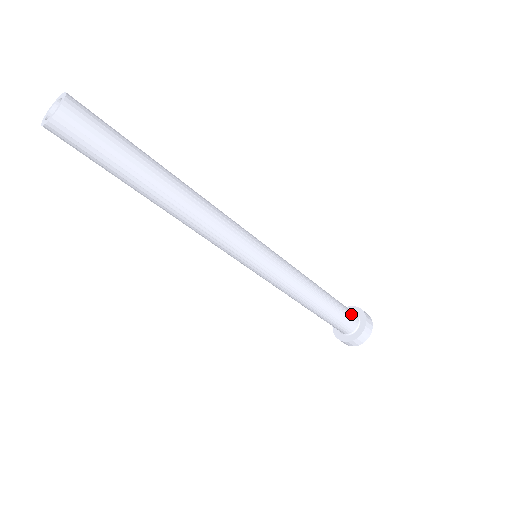
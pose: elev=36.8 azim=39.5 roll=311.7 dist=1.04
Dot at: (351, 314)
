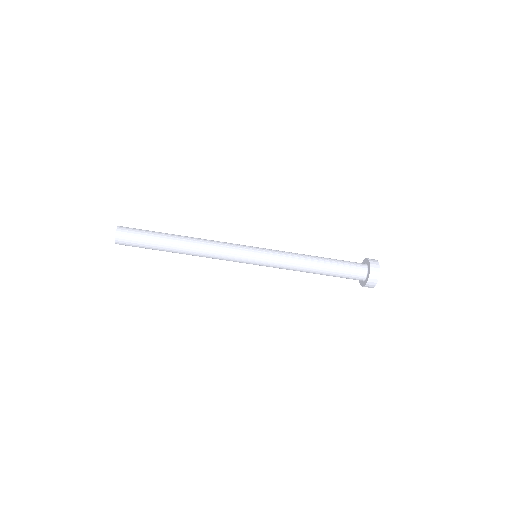
Dot at: occluded
